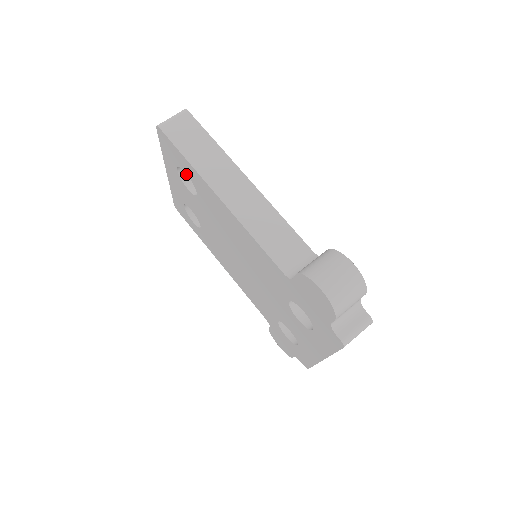
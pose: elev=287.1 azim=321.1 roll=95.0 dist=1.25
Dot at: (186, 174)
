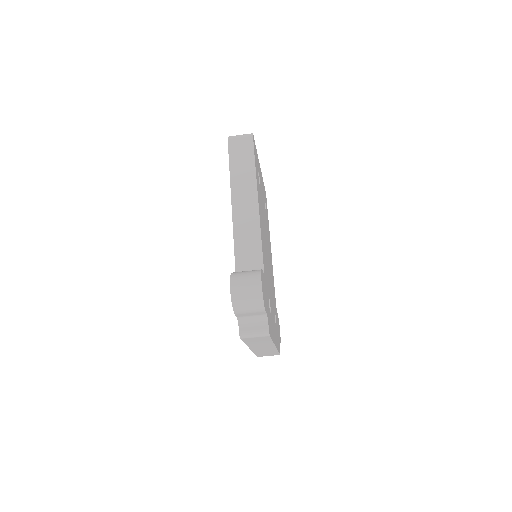
Dot at: occluded
